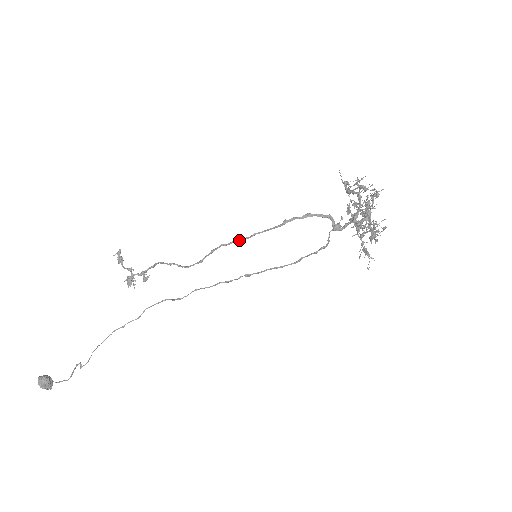
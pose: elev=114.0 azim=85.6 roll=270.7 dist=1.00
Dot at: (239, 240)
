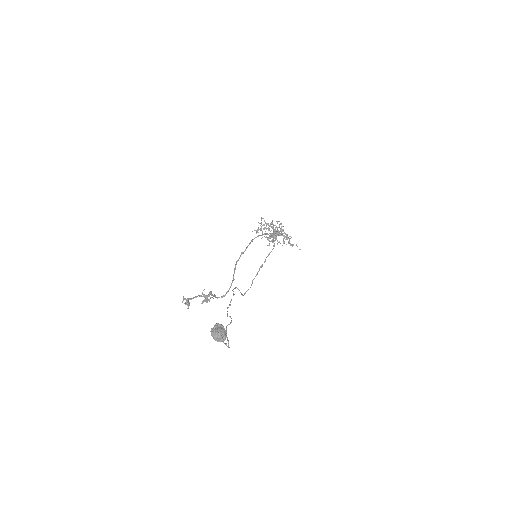
Dot at: occluded
